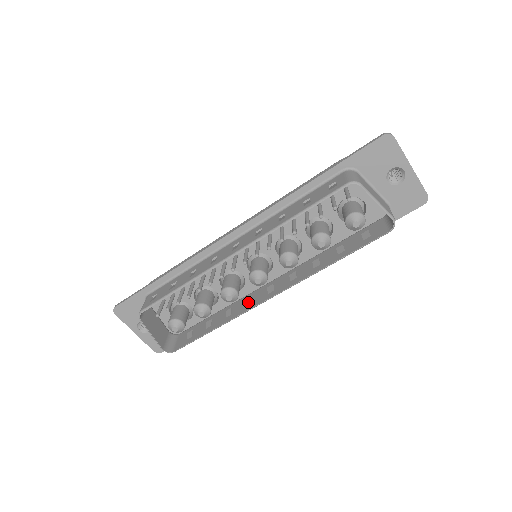
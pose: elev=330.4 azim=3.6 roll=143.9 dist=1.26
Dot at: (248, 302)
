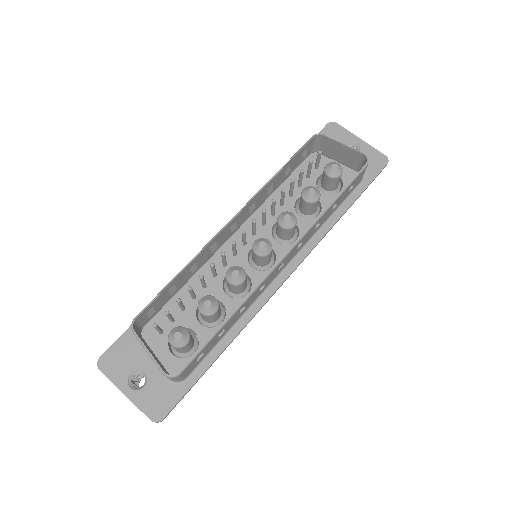
Dot at: occluded
